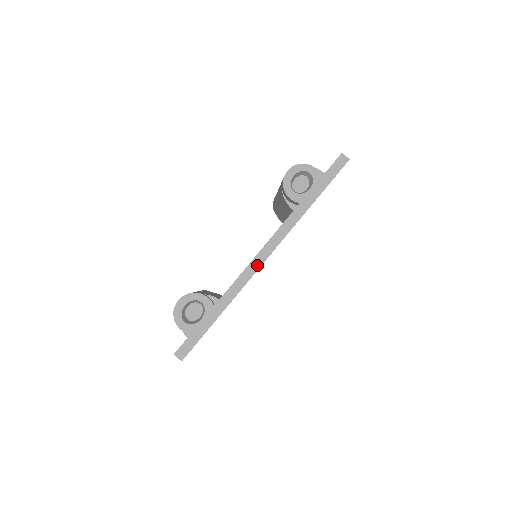
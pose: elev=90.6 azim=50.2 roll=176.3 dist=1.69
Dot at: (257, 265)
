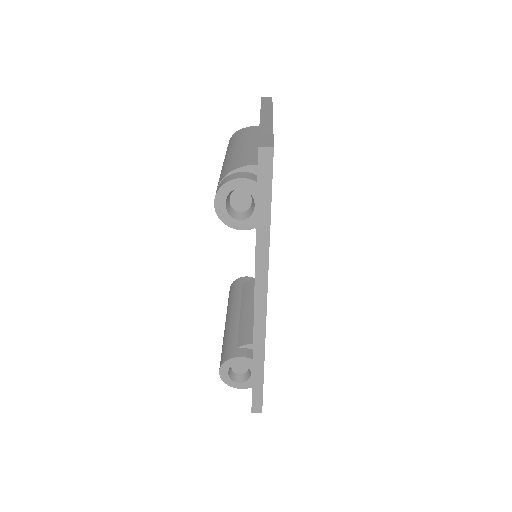
Dot at: (262, 317)
